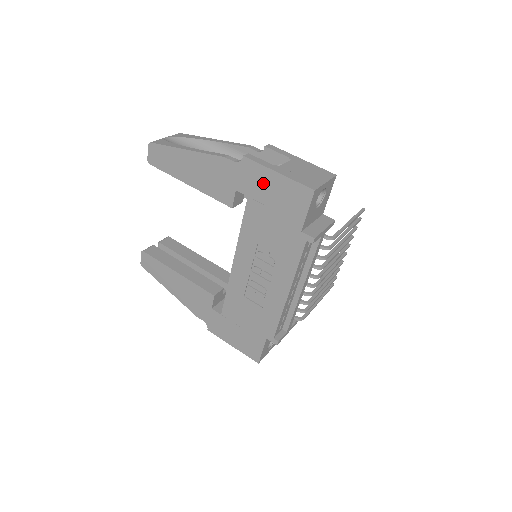
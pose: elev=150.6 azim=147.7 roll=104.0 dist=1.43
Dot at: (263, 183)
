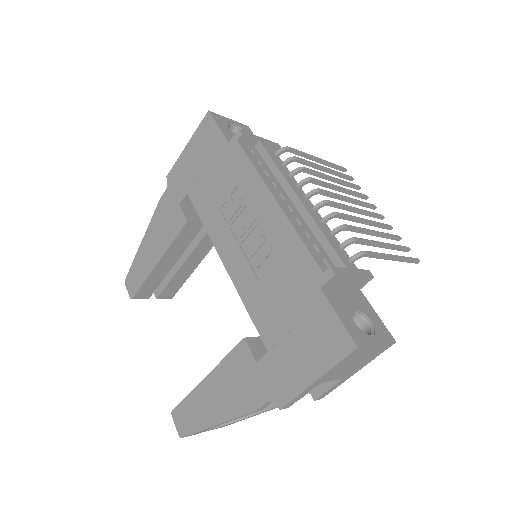
Dot at: (186, 167)
